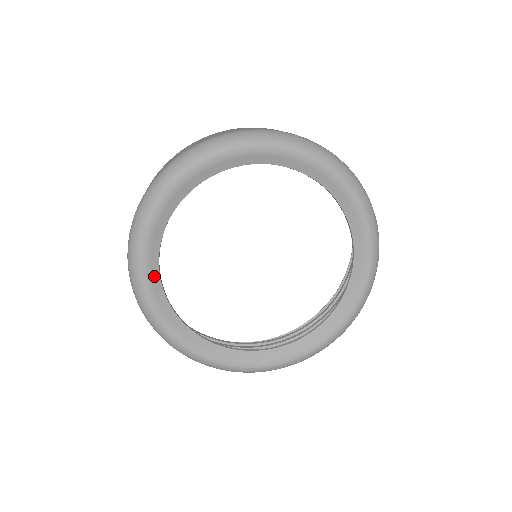
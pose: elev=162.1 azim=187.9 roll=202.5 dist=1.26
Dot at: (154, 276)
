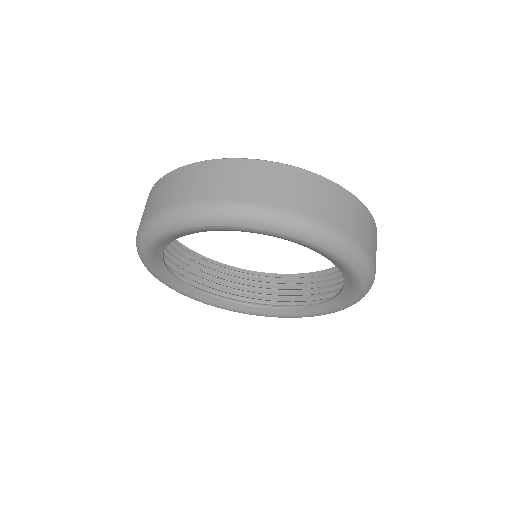
Dot at: (187, 233)
